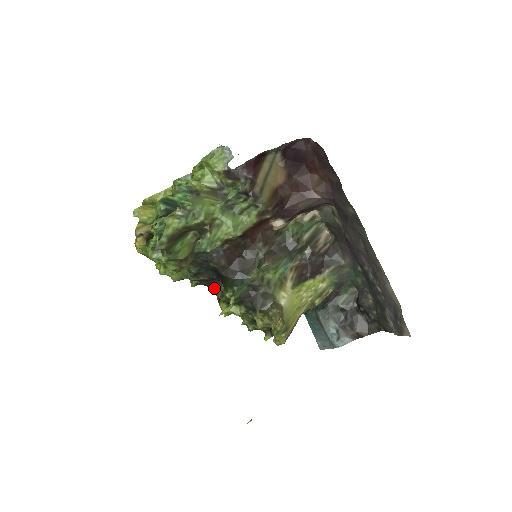
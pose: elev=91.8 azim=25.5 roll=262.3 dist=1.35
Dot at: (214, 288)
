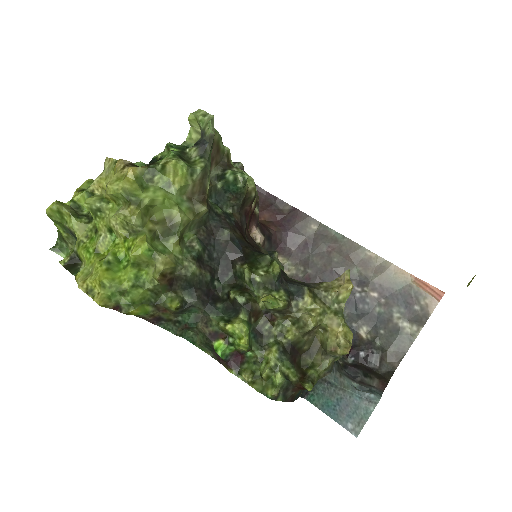
Dot at: (212, 305)
